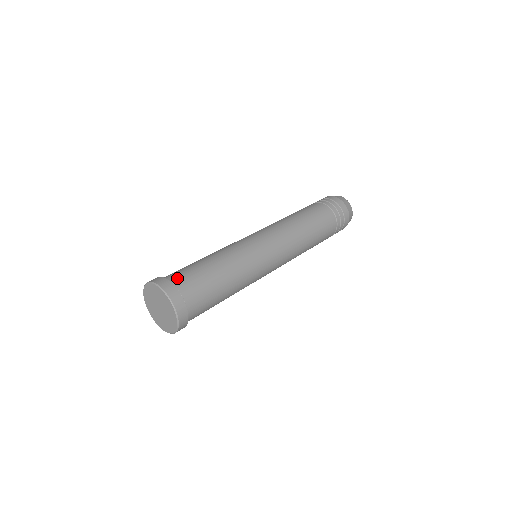
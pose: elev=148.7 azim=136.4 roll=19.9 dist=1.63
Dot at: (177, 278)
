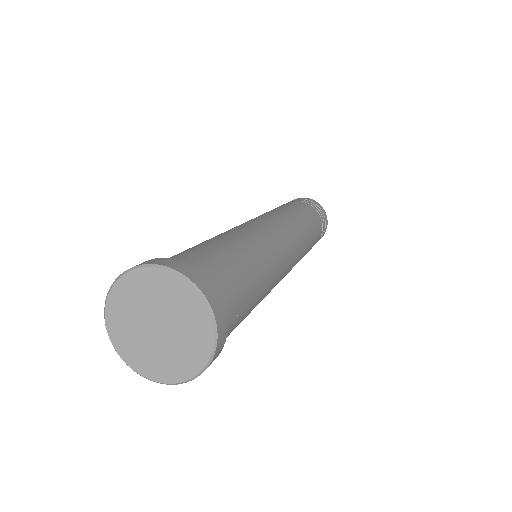
Dot at: occluded
